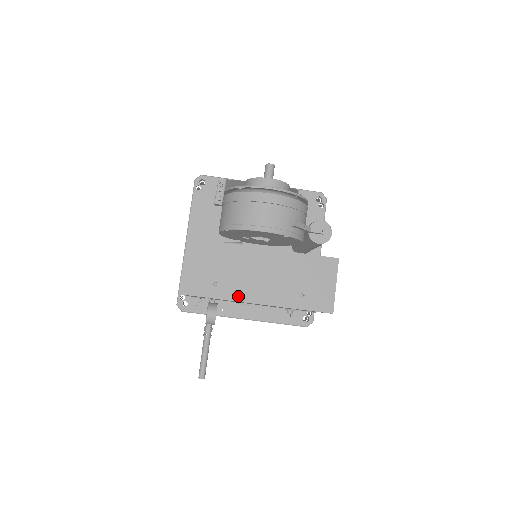
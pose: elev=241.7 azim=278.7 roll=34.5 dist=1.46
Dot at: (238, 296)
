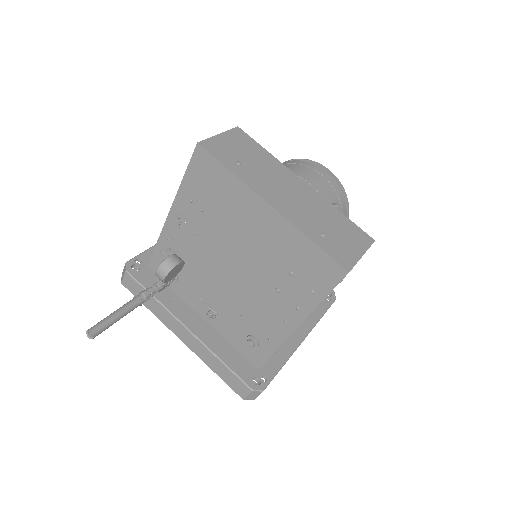
Dot at: (255, 186)
